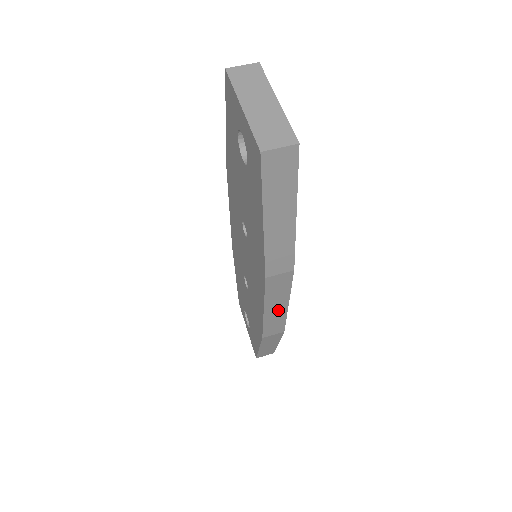
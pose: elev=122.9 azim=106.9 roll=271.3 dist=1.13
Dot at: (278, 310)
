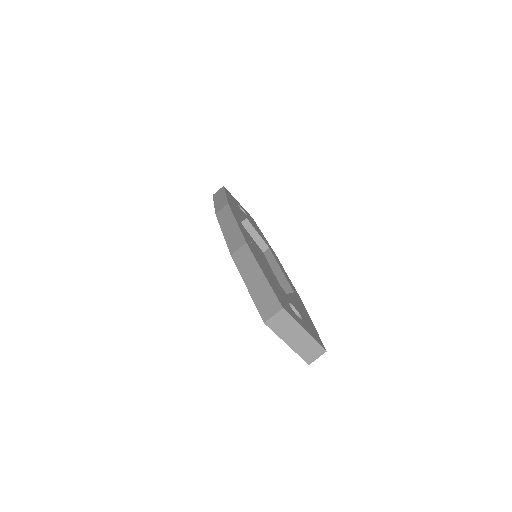
Dot at: occluded
